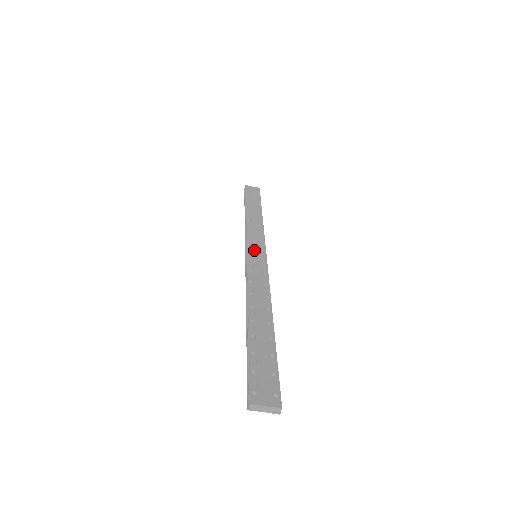
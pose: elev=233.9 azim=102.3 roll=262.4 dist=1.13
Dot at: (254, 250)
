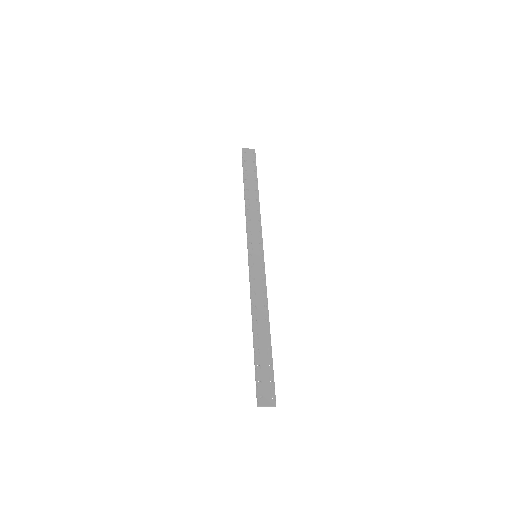
Dot at: (254, 251)
